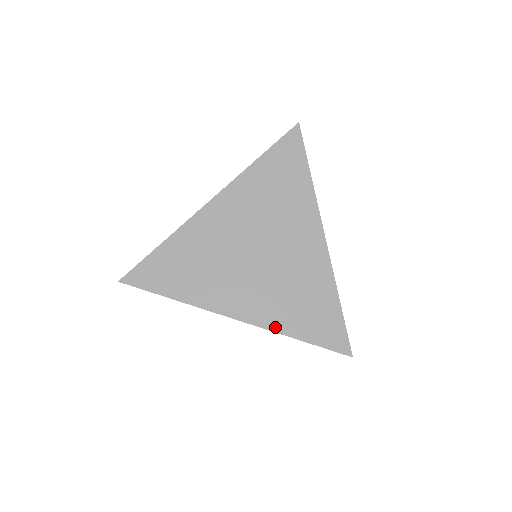
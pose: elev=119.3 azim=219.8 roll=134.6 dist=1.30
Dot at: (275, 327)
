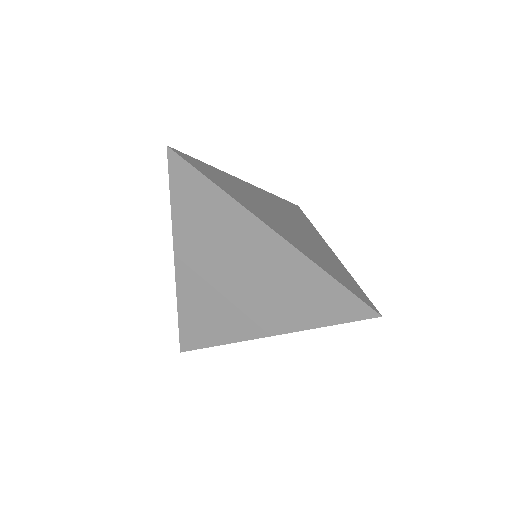
Dot at: (309, 257)
